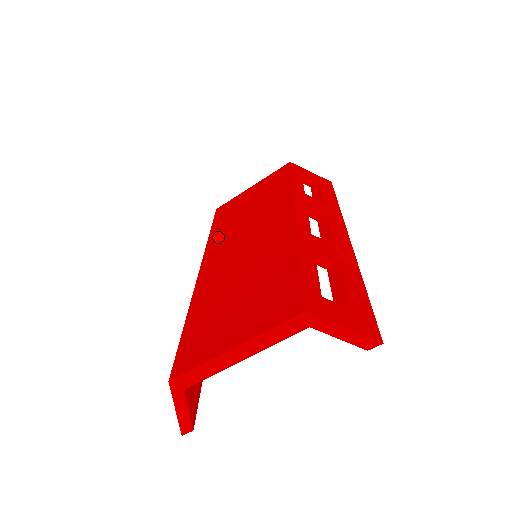
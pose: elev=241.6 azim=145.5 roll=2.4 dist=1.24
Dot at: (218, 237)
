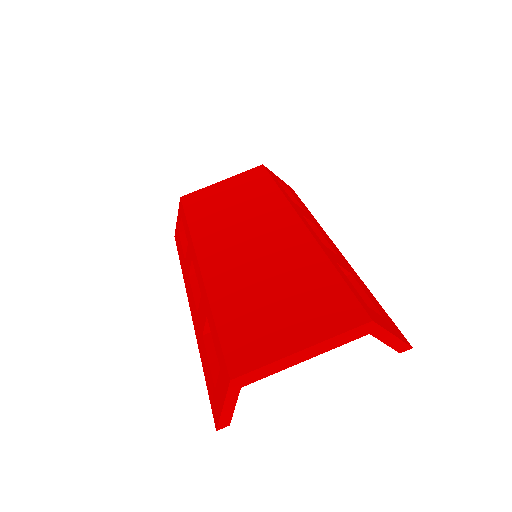
Dot at: (205, 230)
